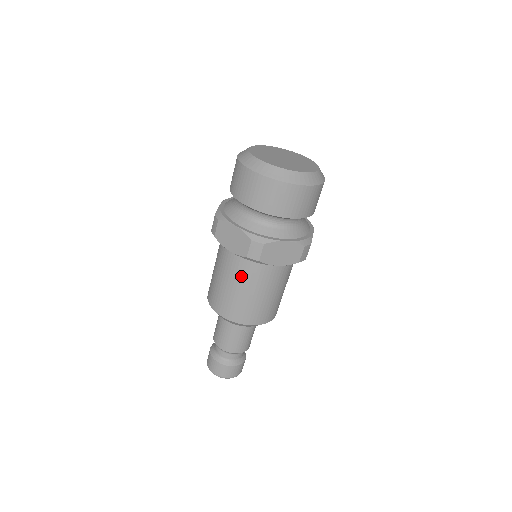
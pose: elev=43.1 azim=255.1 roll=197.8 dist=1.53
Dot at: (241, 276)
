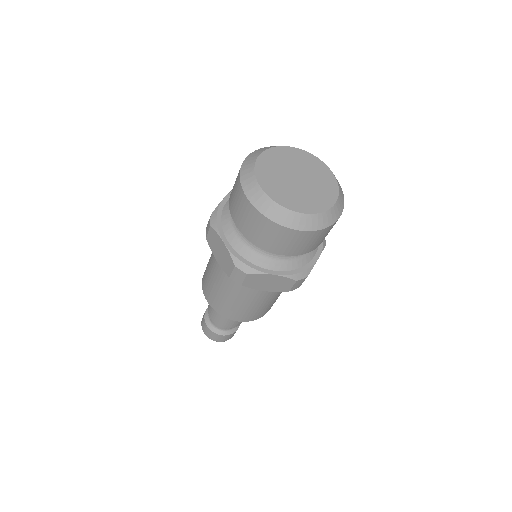
Dot at: (228, 283)
